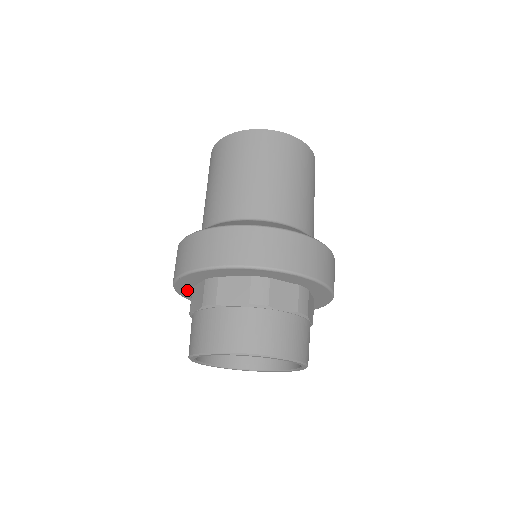
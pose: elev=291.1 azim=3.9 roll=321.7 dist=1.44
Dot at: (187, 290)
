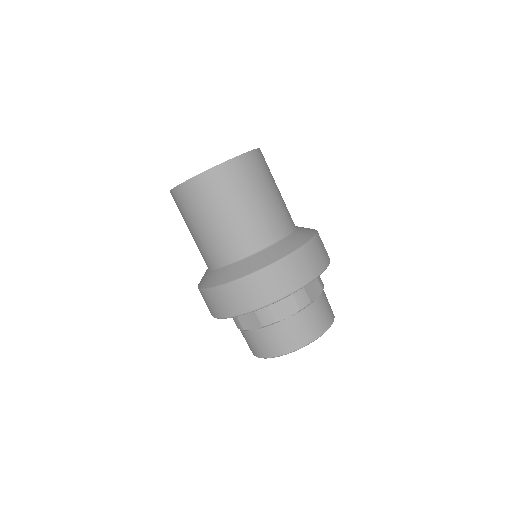
Dot at: occluded
